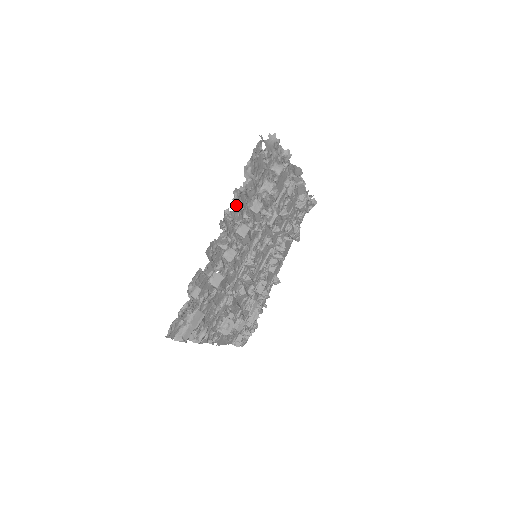
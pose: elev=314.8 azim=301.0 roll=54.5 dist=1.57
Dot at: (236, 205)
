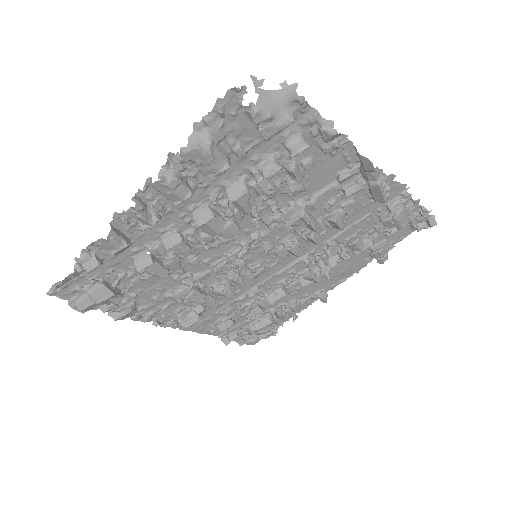
Dot at: (161, 177)
